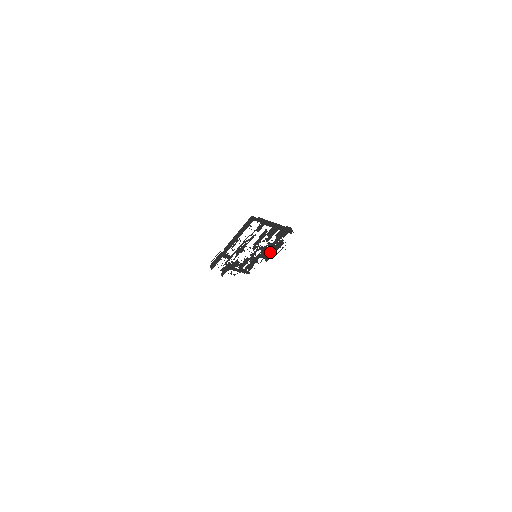
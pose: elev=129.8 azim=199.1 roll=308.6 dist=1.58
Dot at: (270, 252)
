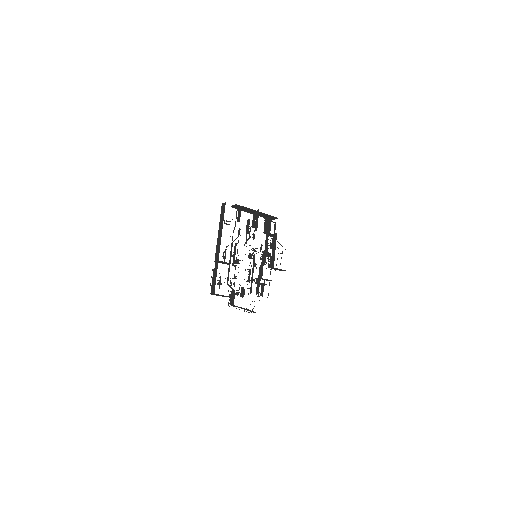
Dot at: (271, 257)
